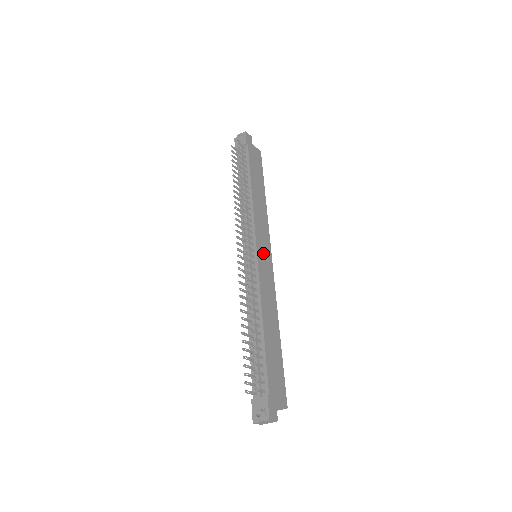
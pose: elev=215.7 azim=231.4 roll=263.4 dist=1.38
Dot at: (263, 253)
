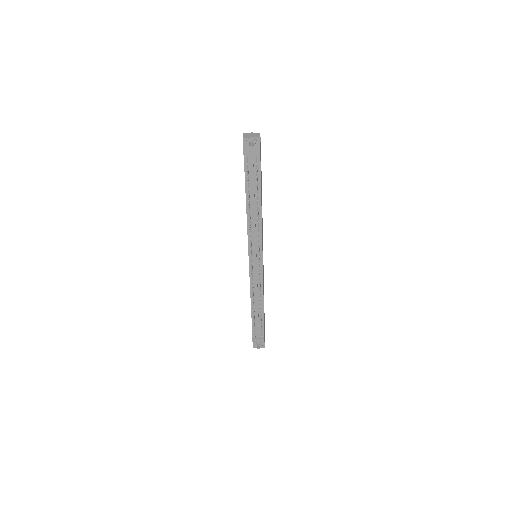
Dot at: occluded
